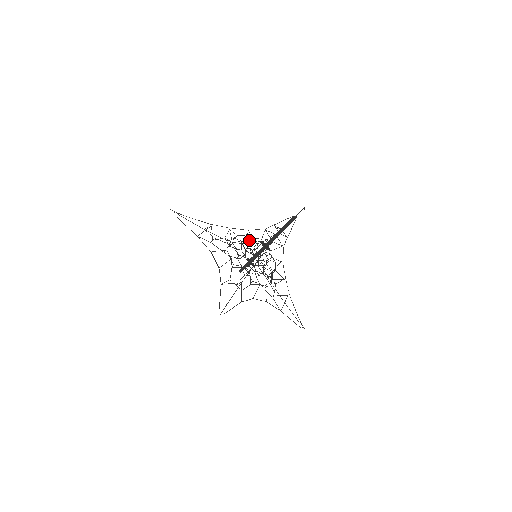
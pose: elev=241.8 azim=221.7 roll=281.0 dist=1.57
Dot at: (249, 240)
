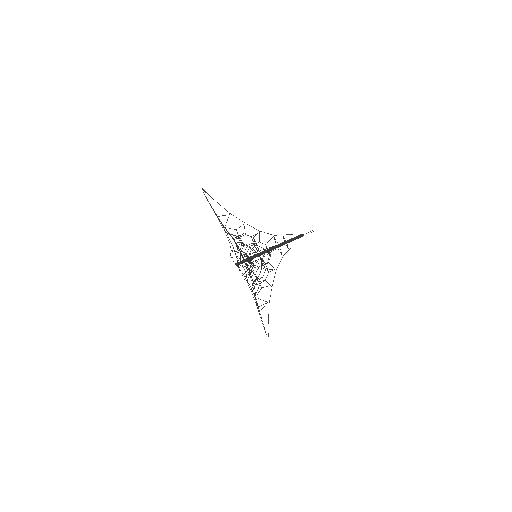
Dot at: occluded
